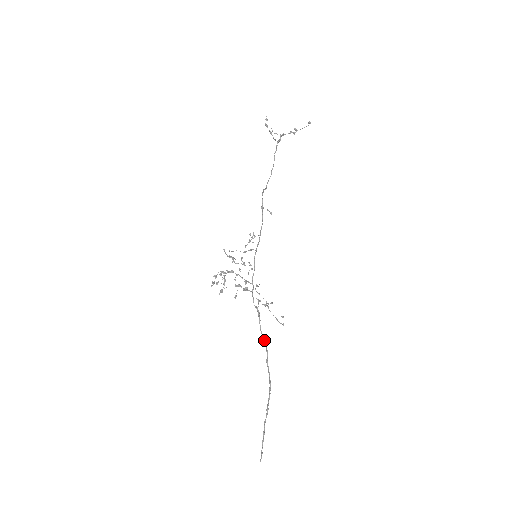
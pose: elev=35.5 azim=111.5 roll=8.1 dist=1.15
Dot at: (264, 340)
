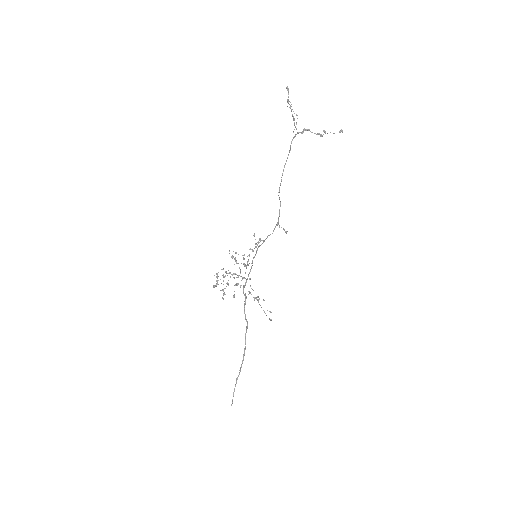
Dot at: (246, 321)
